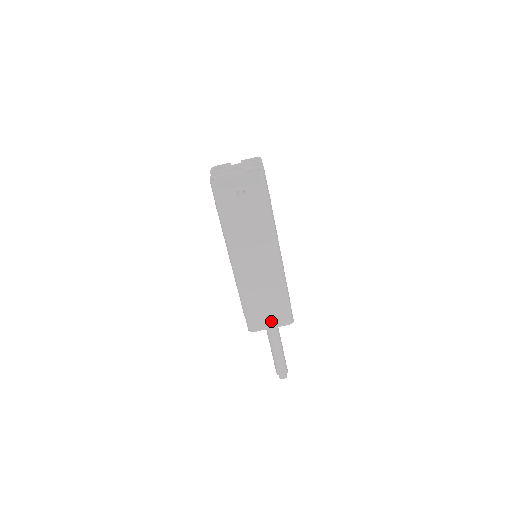
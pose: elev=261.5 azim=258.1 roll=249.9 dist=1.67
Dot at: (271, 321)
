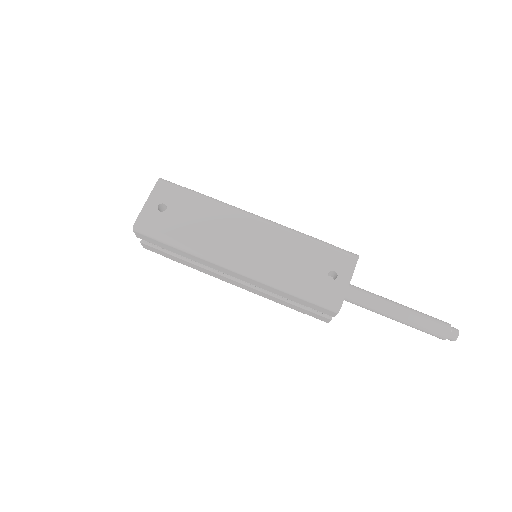
Dot at: (339, 276)
